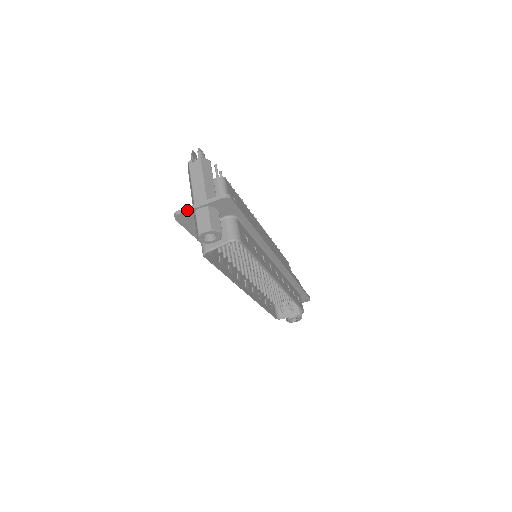
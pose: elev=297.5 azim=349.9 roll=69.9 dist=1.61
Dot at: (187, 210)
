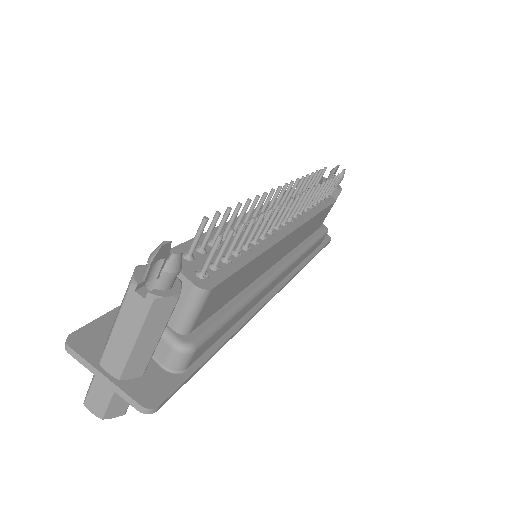
Dot at: (82, 364)
